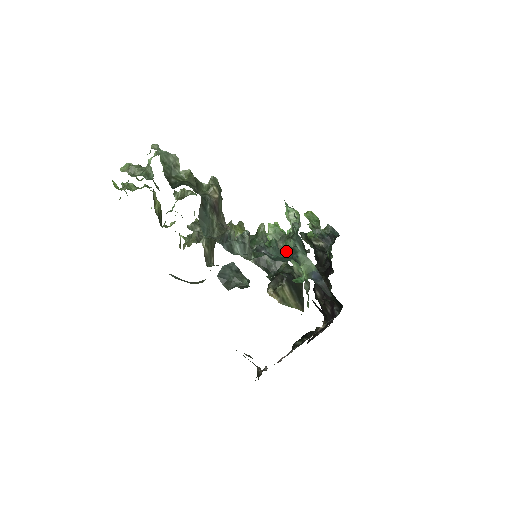
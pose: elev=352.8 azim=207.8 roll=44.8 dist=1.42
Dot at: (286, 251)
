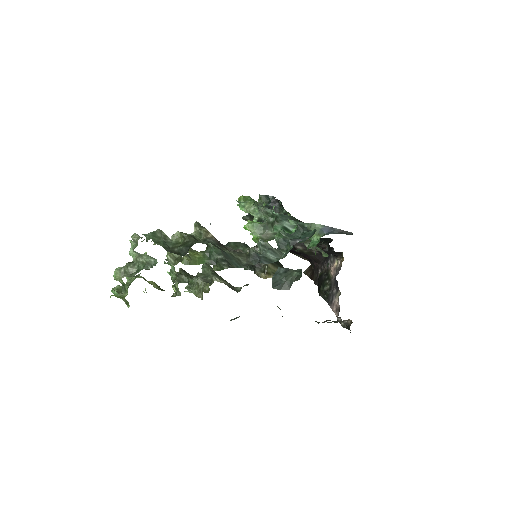
Dot at: occluded
